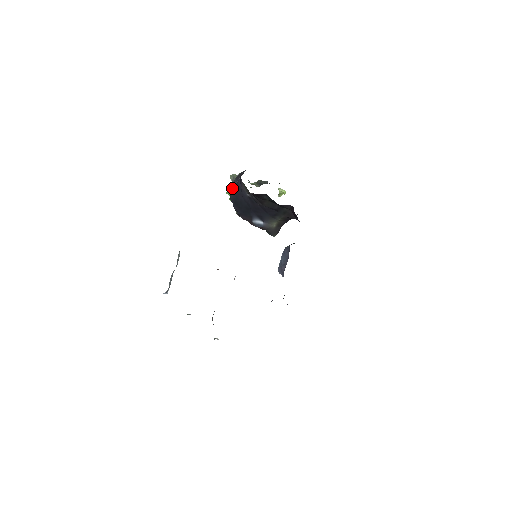
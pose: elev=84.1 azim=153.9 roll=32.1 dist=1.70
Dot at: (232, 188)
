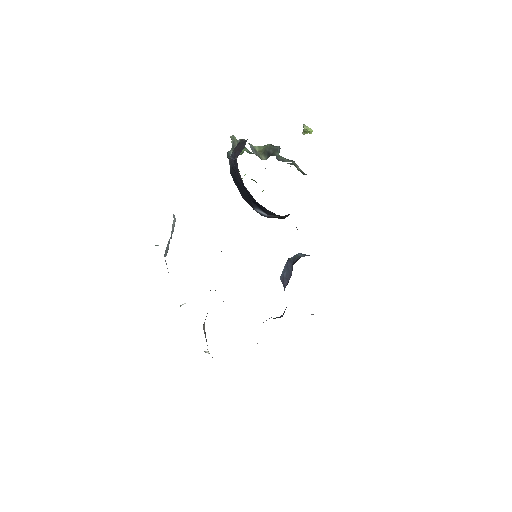
Dot at: occluded
